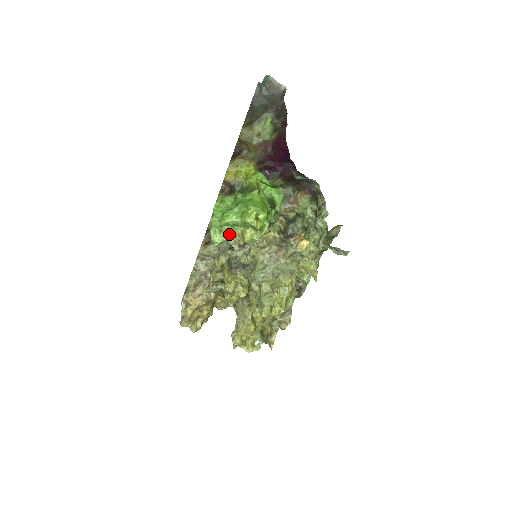
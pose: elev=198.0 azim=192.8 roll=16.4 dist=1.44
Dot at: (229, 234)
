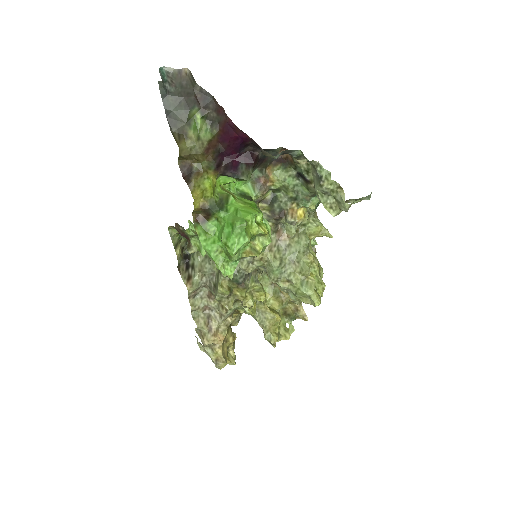
Dot at: (239, 258)
